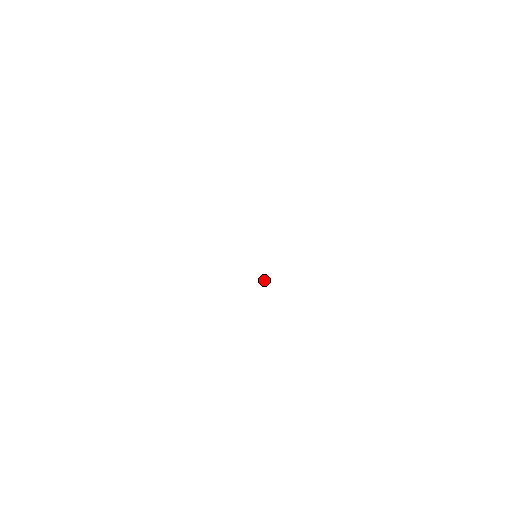
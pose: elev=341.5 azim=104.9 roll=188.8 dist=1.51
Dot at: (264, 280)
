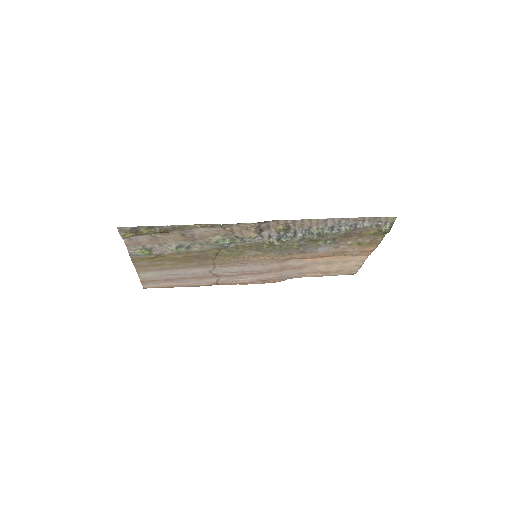
Dot at: (277, 242)
